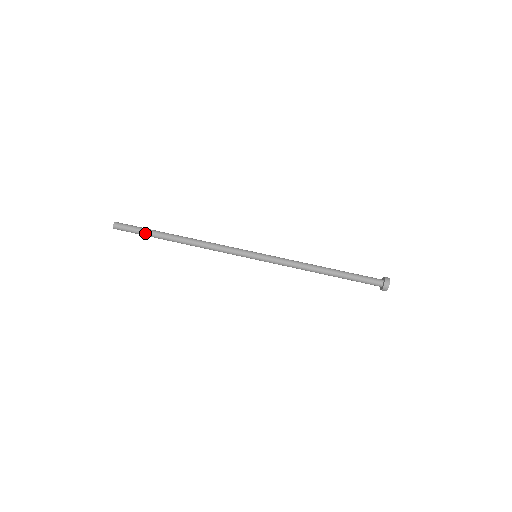
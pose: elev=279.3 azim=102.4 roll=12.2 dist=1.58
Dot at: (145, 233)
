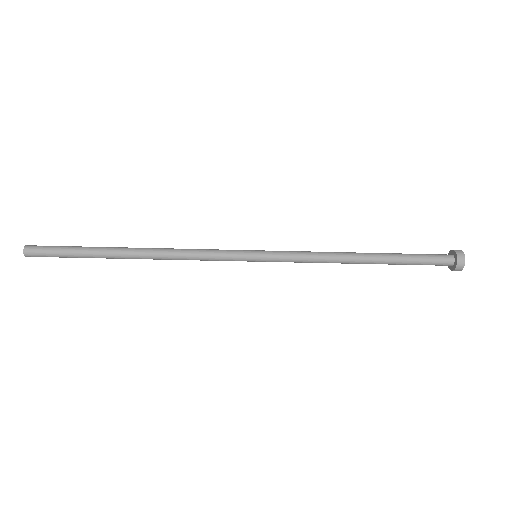
Dot at: (77, 255)
